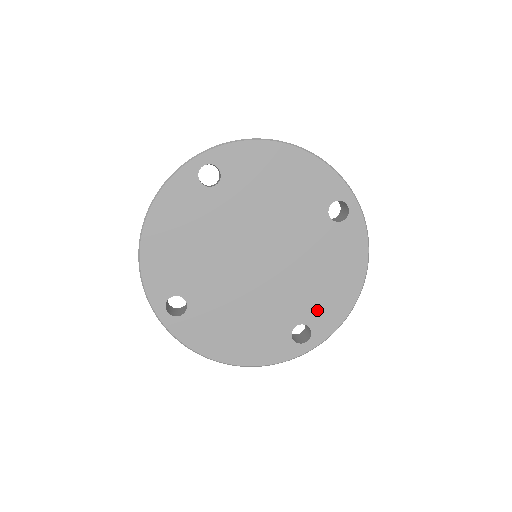
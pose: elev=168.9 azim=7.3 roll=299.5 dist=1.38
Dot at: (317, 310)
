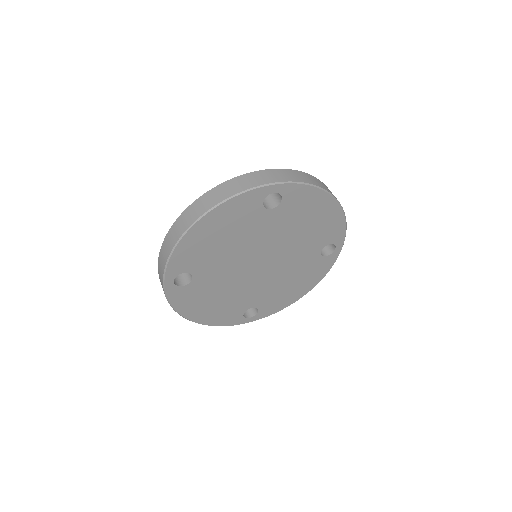
Dot at: (270, 302)
